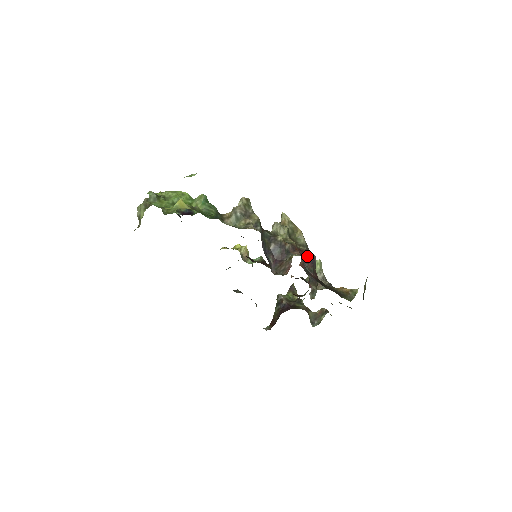
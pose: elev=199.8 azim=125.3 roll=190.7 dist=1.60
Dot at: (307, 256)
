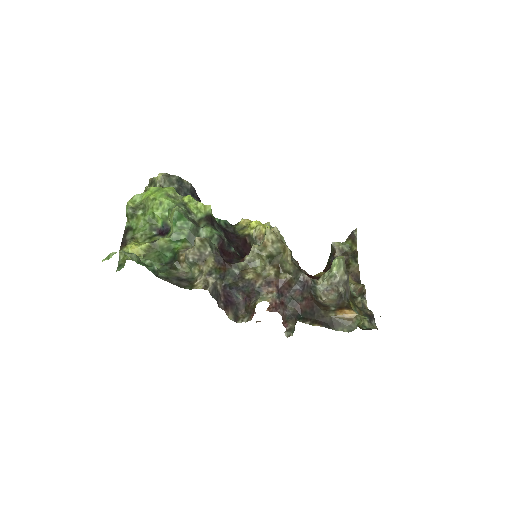
Dot at: (295, 282)
